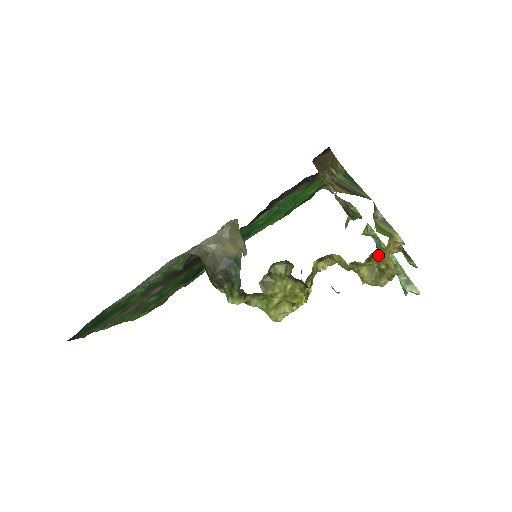
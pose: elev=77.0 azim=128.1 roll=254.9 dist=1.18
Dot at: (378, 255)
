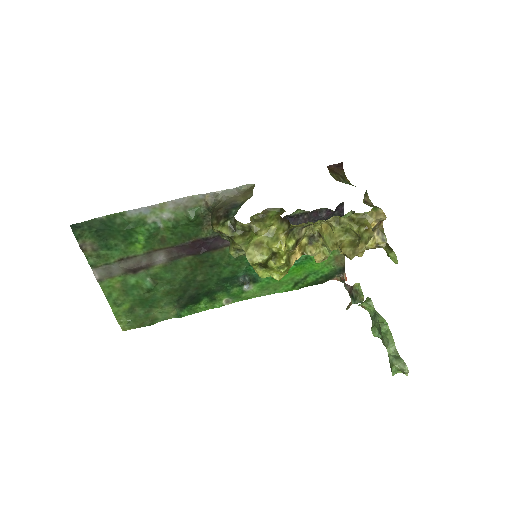
Dot at: (360, 220)
